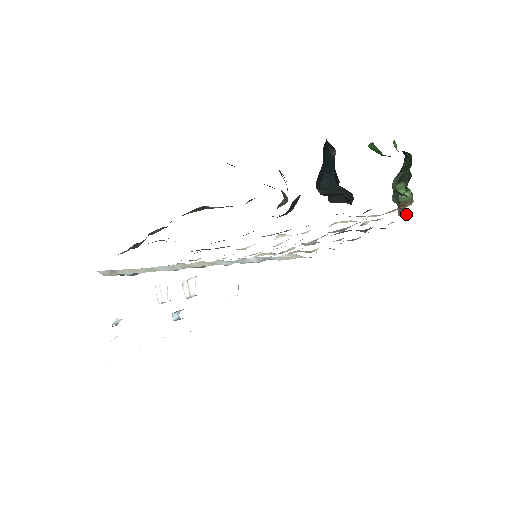
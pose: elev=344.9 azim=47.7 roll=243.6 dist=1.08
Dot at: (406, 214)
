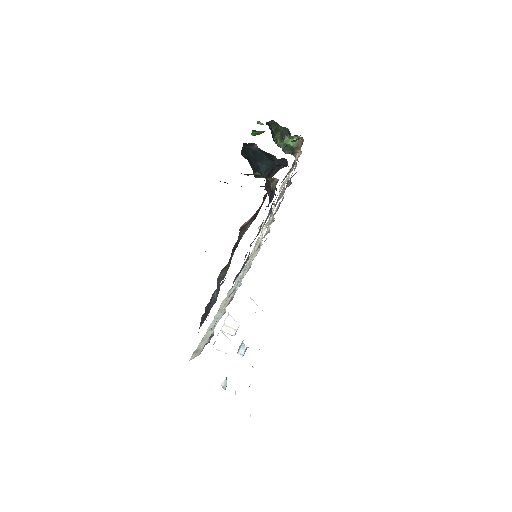
Dot at: (301, 153)
